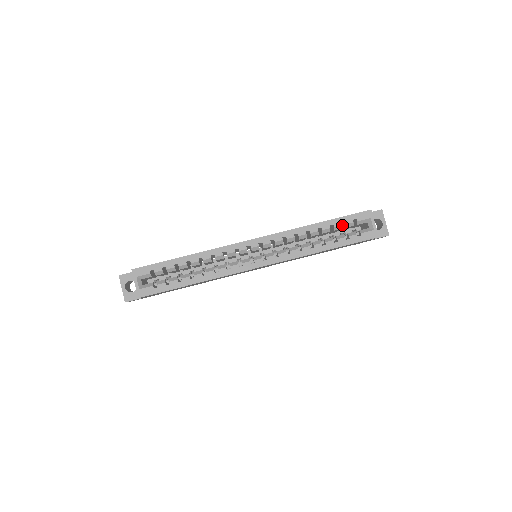
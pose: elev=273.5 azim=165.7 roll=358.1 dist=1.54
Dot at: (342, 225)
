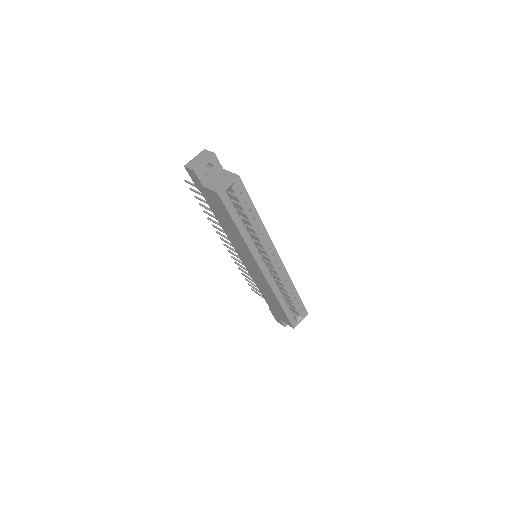
Dot at: occluded
